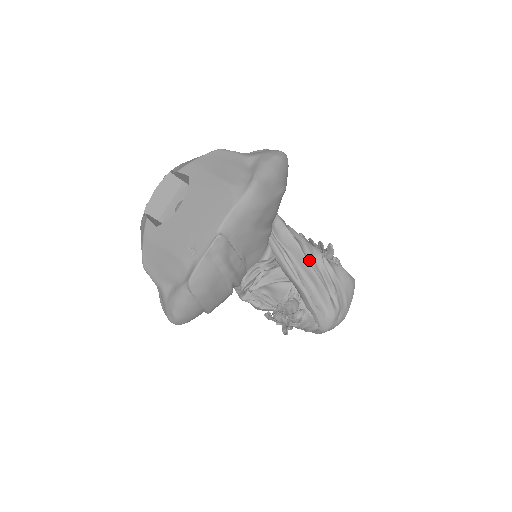
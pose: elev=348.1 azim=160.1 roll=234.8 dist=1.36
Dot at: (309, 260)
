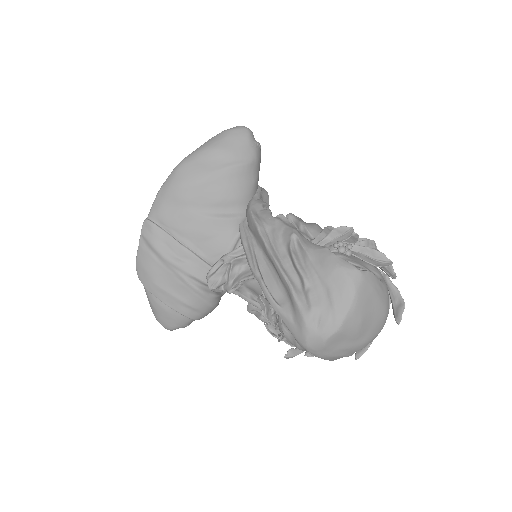
Dot at: (274, 243)
